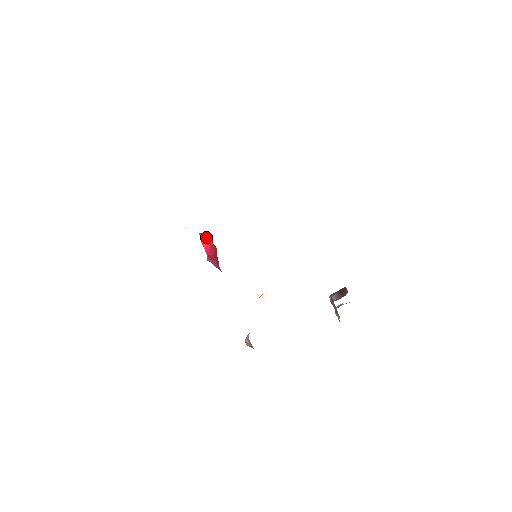
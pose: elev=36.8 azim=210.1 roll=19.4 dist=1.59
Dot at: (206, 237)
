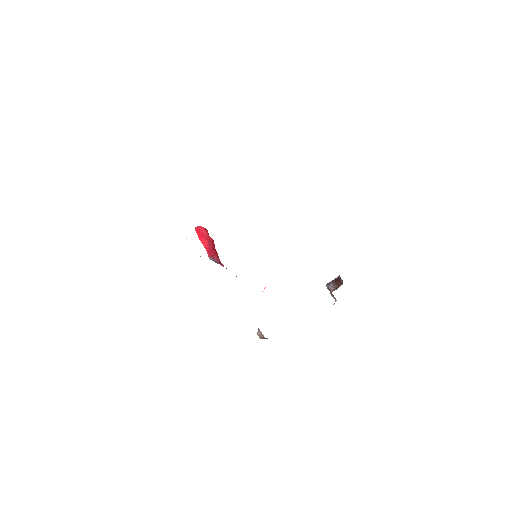
Dot at: (202, 231)
